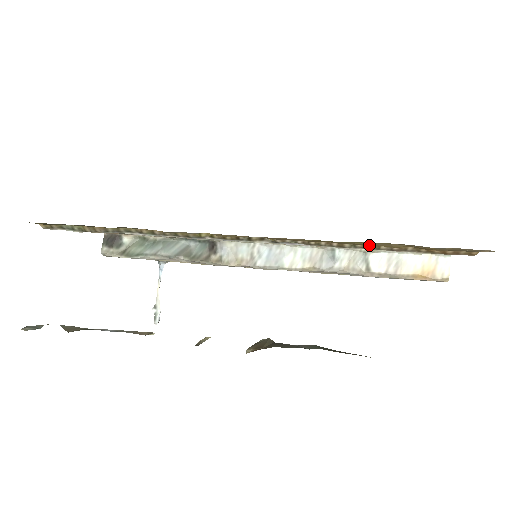
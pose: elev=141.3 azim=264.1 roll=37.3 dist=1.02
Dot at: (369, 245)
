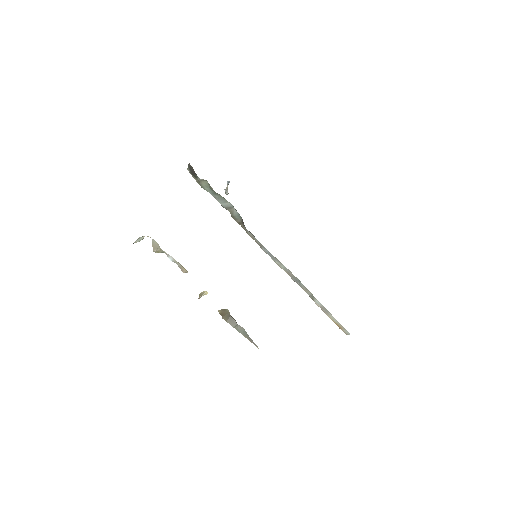
Dot at: occluded
